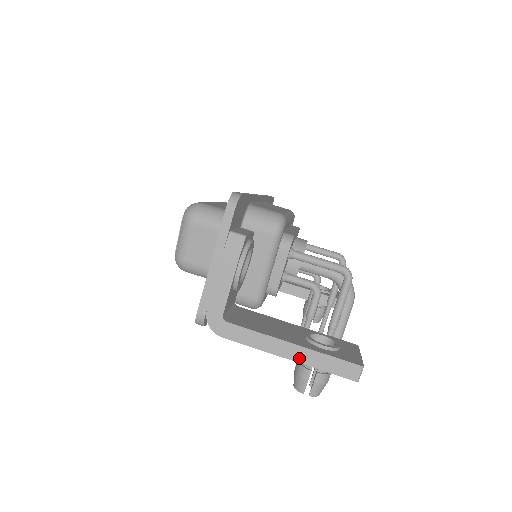
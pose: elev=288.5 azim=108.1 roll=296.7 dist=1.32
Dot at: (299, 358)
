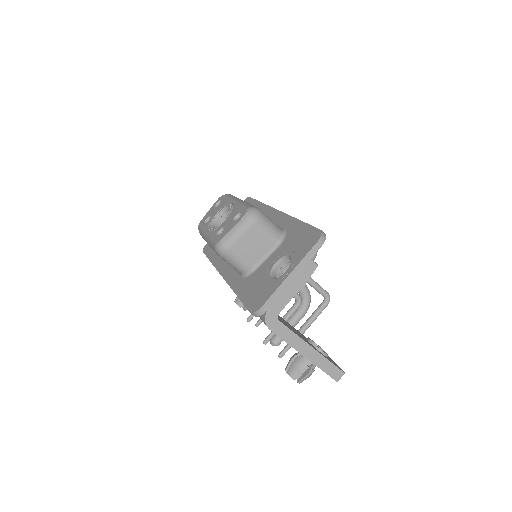
Dot at: (312, 358)
